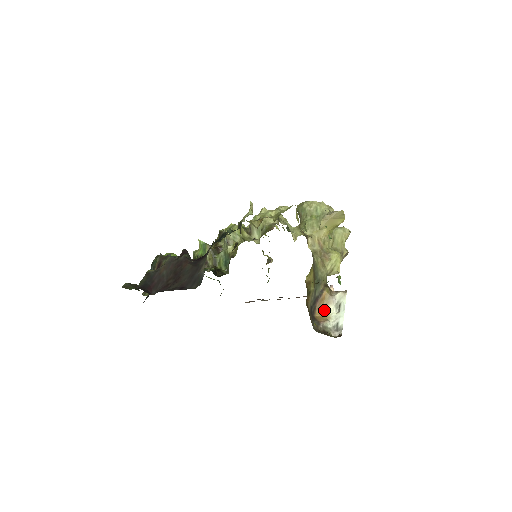
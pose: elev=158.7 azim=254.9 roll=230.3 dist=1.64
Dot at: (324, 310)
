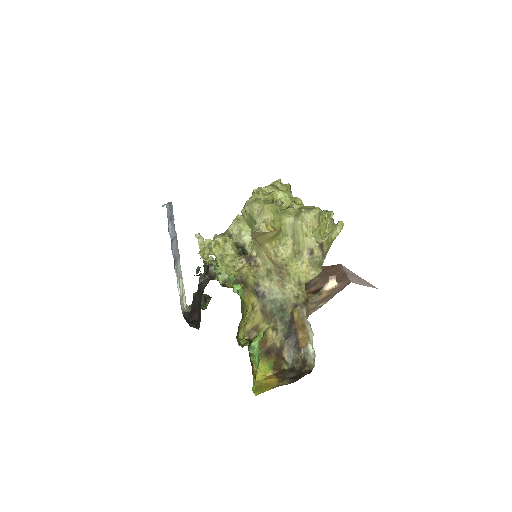
Dot at: (306, 330)
